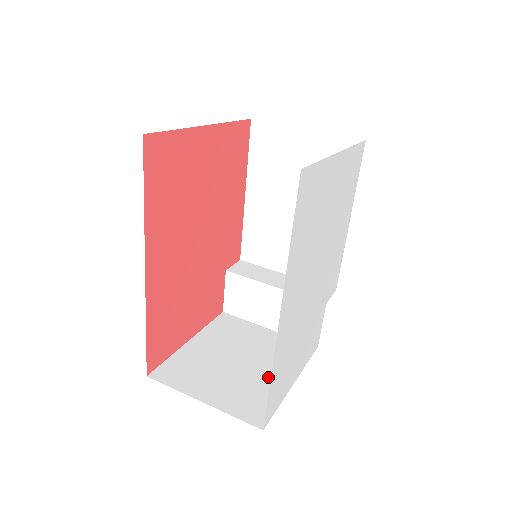
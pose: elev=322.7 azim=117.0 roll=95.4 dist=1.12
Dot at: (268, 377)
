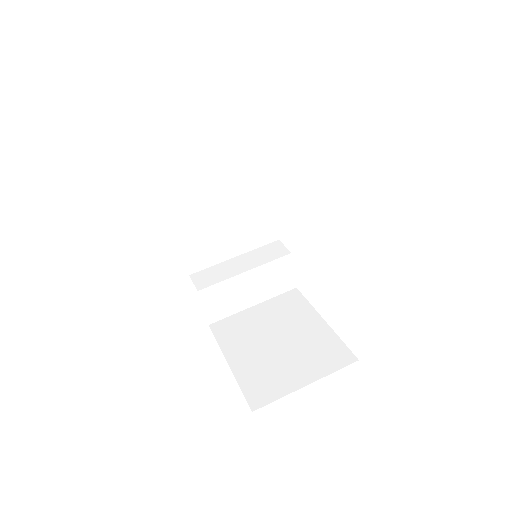
Dot at: (308, 332)
